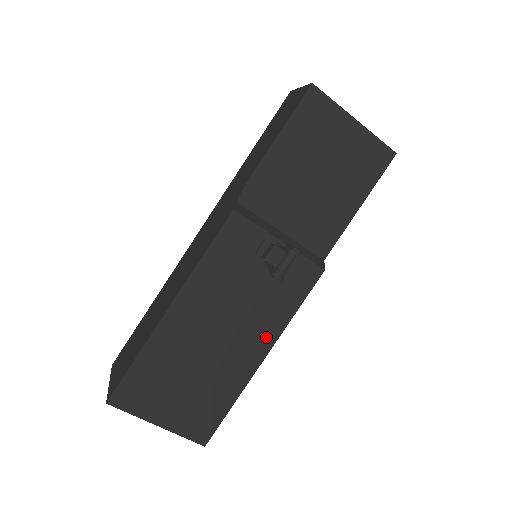
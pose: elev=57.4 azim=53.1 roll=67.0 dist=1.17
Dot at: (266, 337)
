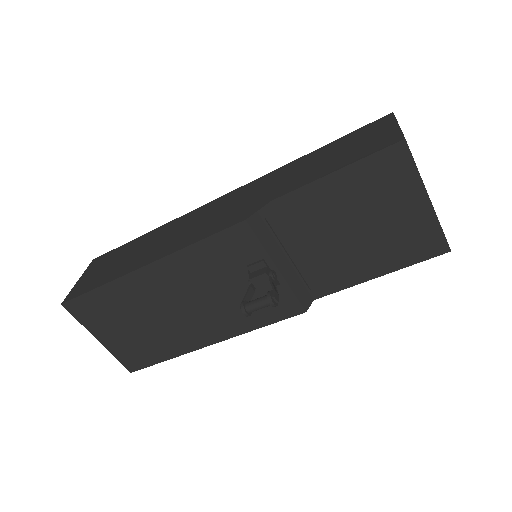
Dot at: (222, 331)
